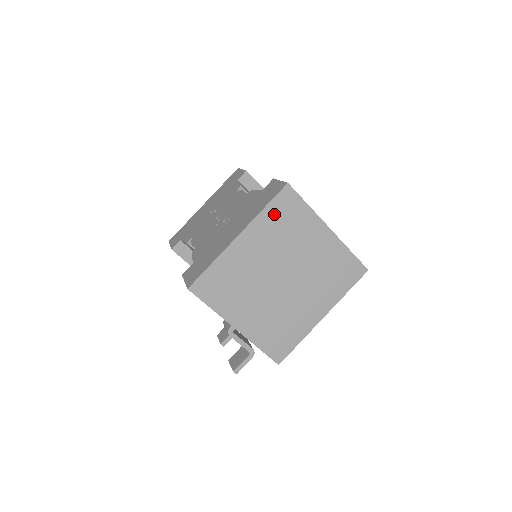
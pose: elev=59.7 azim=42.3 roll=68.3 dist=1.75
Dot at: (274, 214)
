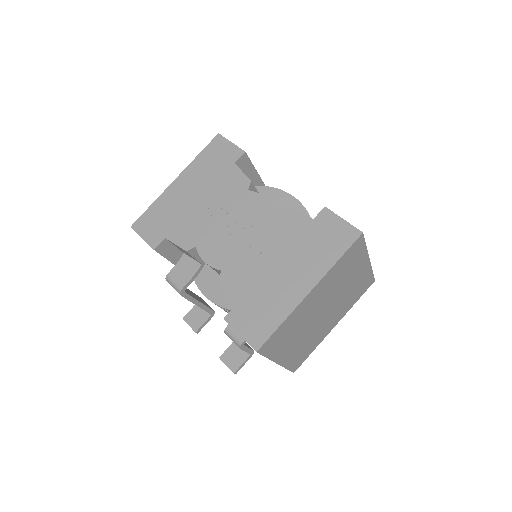
Dot at: (342, 263)
